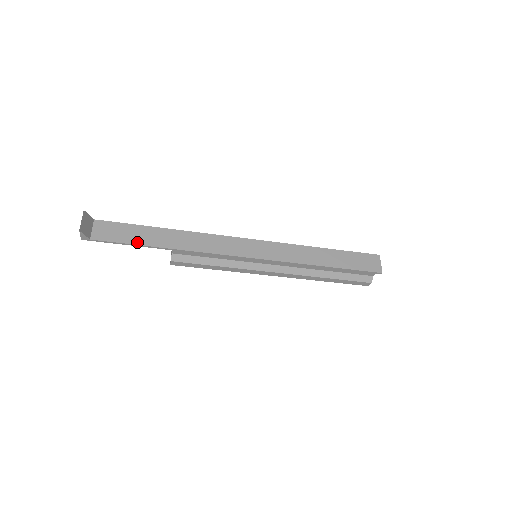
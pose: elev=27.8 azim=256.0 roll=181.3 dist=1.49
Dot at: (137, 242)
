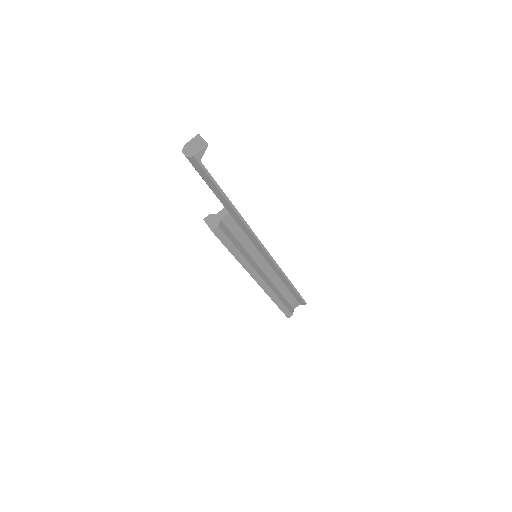
Dot at: (221, 189)
